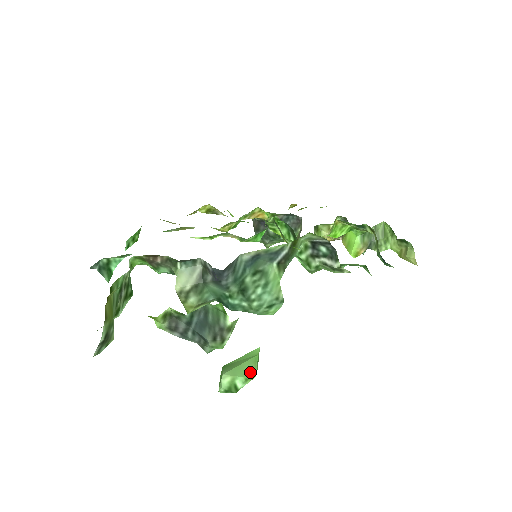
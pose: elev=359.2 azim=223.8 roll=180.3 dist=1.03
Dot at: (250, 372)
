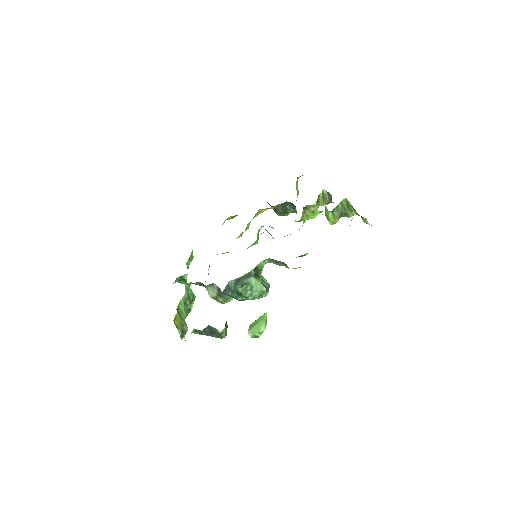
Dot at: (261, 329)
